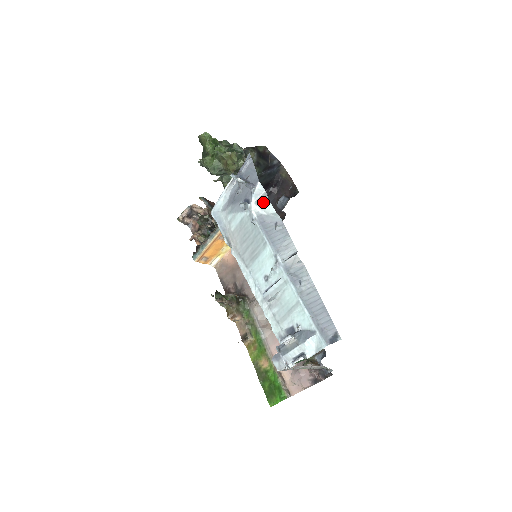
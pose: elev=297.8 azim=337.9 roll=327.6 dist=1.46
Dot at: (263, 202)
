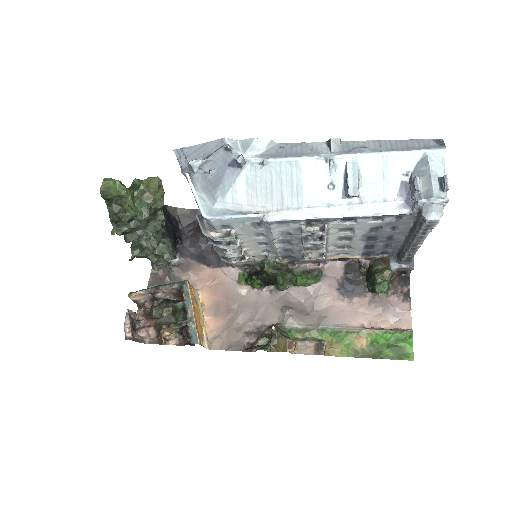
Dot at: (251, 144)
